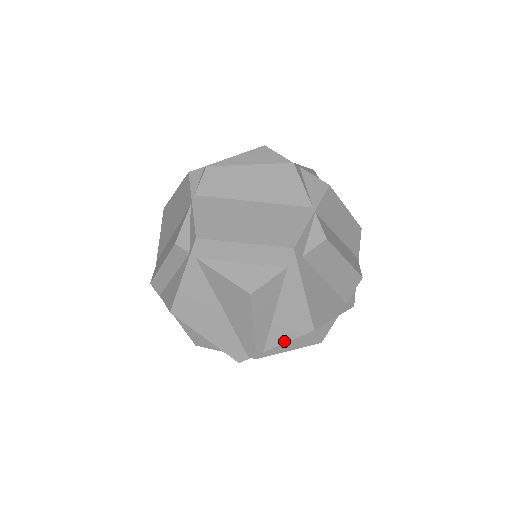
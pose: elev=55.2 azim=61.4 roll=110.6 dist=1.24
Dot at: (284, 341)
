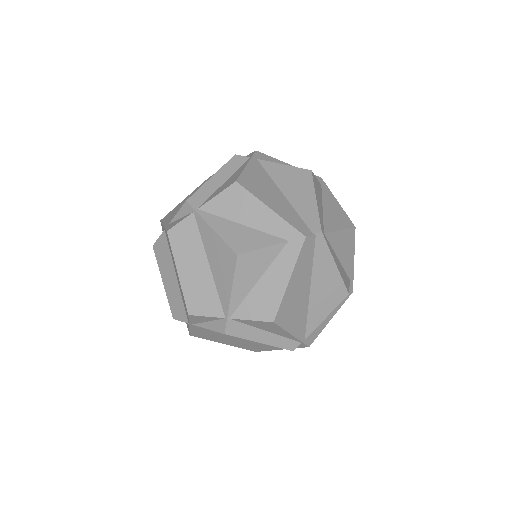
Dot at: (337, 229)
